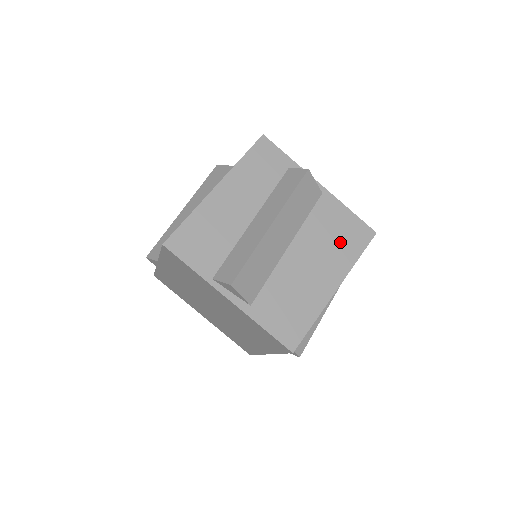
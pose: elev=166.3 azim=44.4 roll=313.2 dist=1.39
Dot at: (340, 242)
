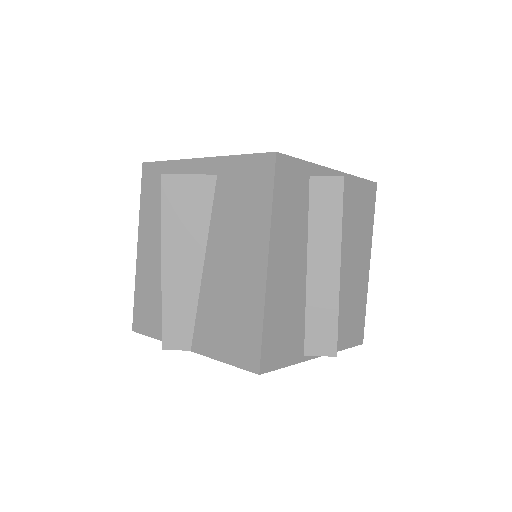
Dot at: (361, 219)
